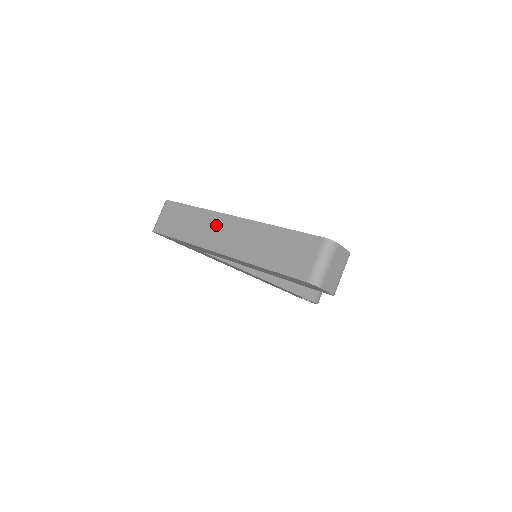
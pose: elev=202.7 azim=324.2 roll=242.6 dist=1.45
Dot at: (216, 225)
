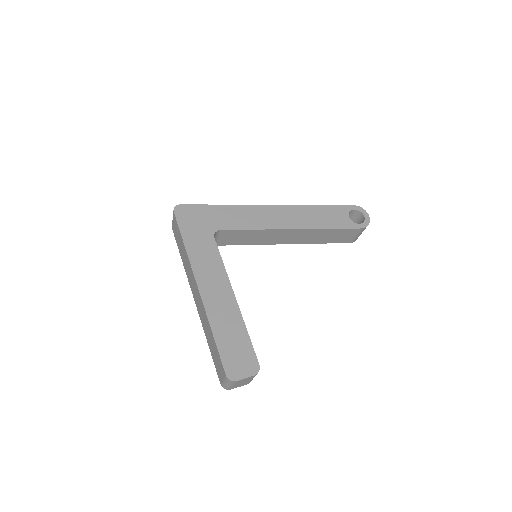
Dot at: (192, 279)
